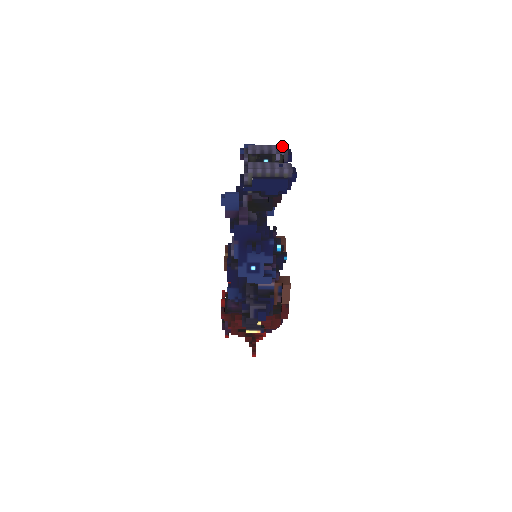
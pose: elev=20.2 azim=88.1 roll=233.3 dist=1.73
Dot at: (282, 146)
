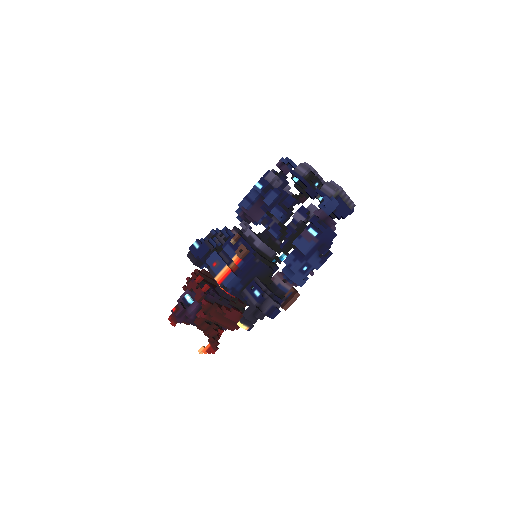
Dot at: occluded
